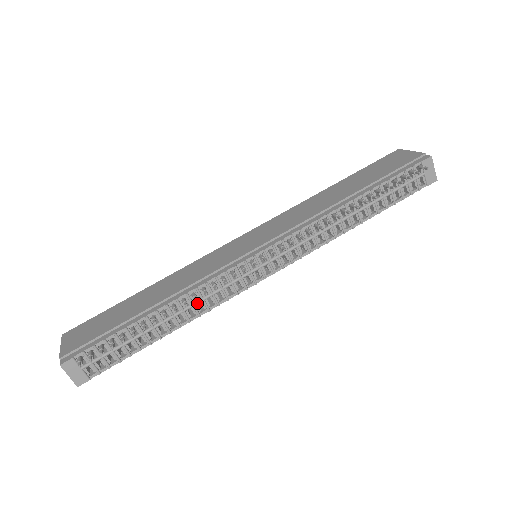
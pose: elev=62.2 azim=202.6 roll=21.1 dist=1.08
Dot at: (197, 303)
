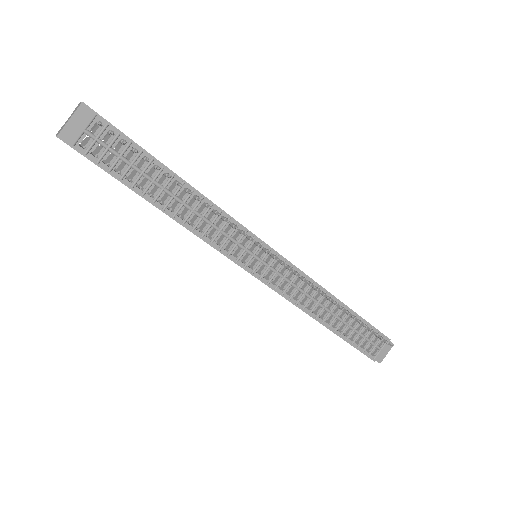
Dot at: (206, 220)
